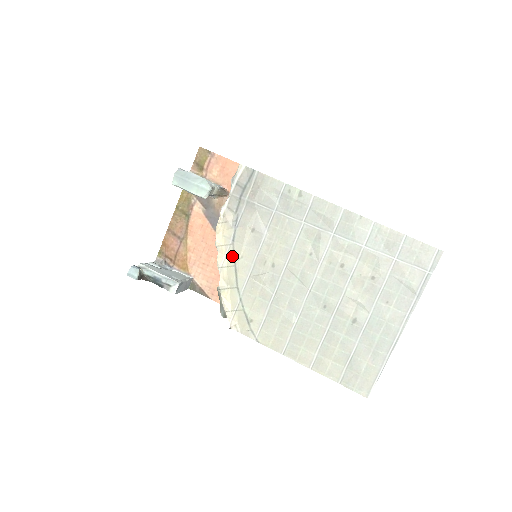
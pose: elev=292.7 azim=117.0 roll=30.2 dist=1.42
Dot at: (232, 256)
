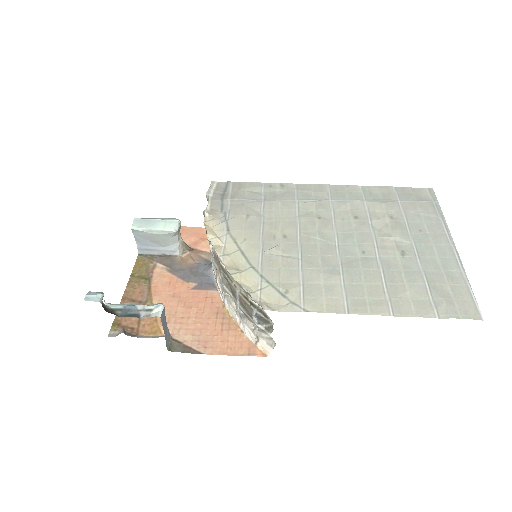
Dot at: (232, 243)
